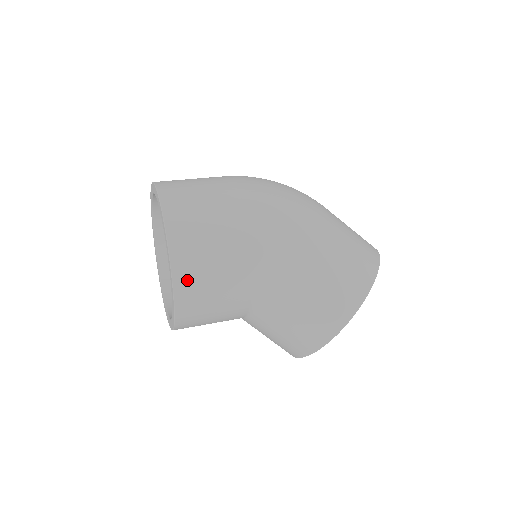
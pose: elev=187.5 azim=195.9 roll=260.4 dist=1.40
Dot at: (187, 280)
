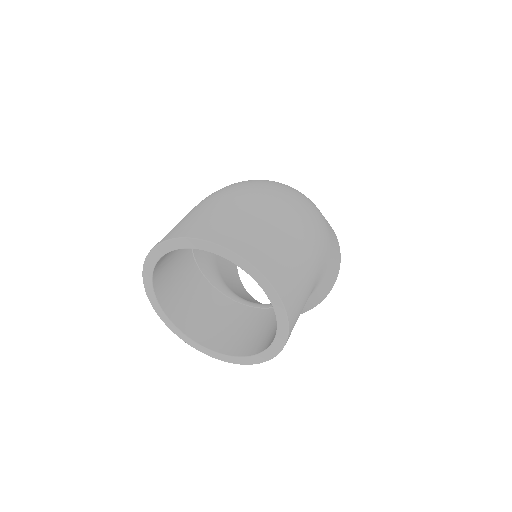
Dot at: occluded
